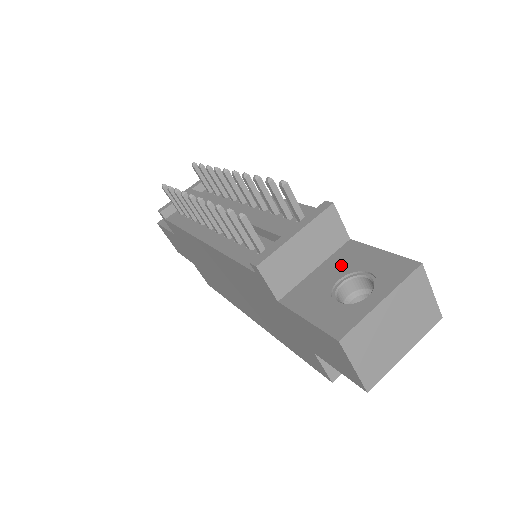
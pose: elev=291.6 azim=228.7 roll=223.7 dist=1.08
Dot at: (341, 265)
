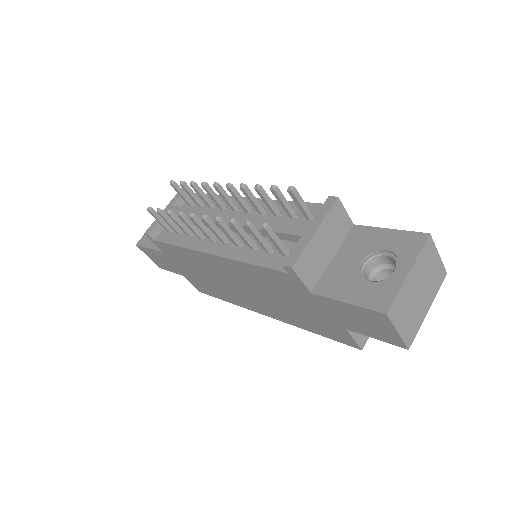
Dot at: (357, 249)
